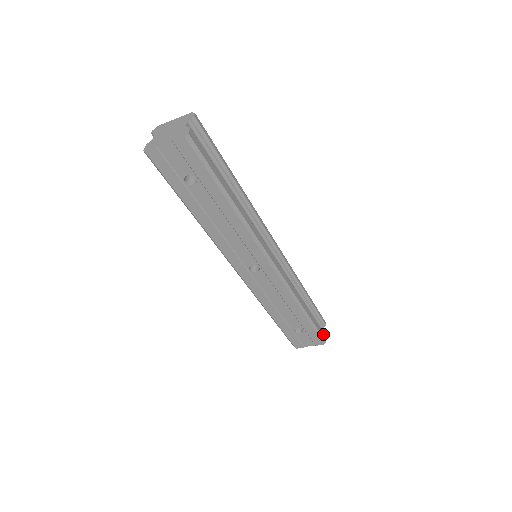
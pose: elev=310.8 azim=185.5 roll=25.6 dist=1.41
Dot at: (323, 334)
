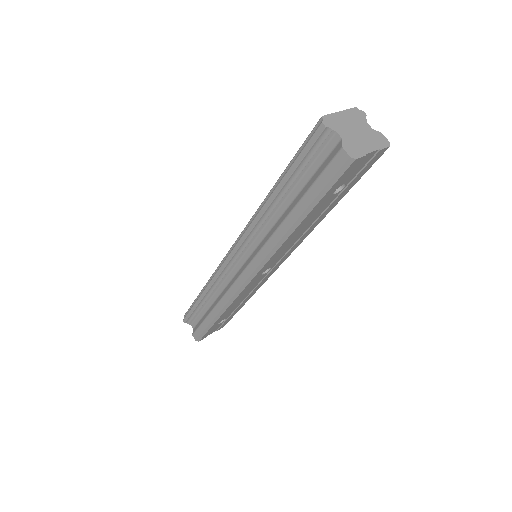
Dot at: occluded
